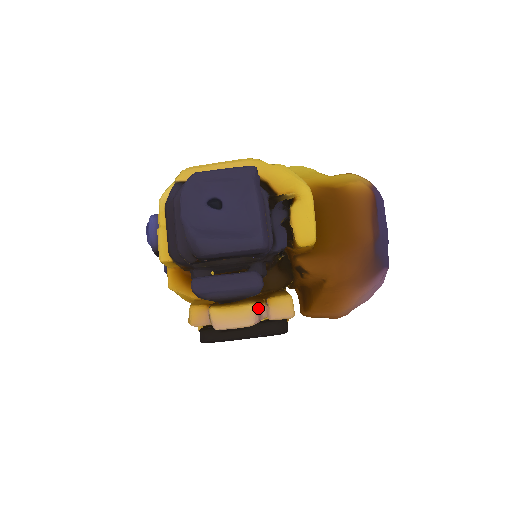
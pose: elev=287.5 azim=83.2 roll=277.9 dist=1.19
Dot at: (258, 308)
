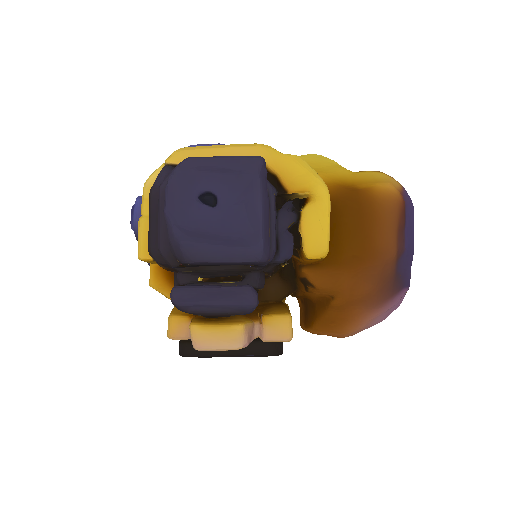
Dot at: (249, 329)
